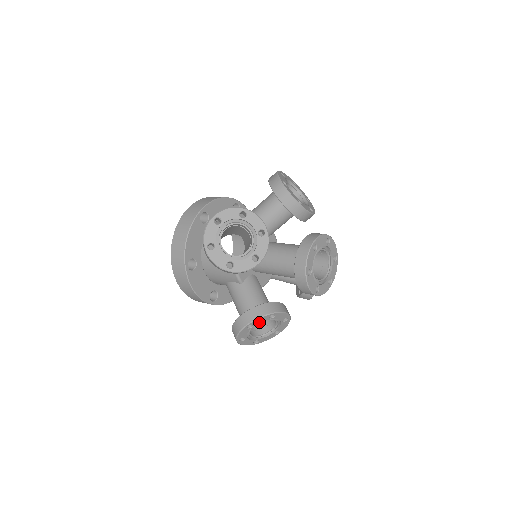
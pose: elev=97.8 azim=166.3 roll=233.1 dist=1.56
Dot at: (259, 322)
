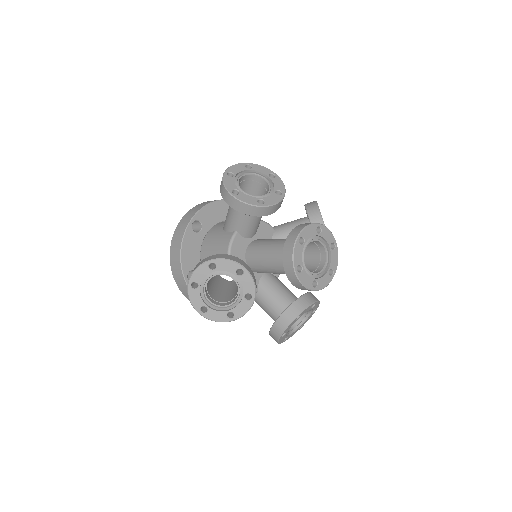
Dot at: (224, 269)
